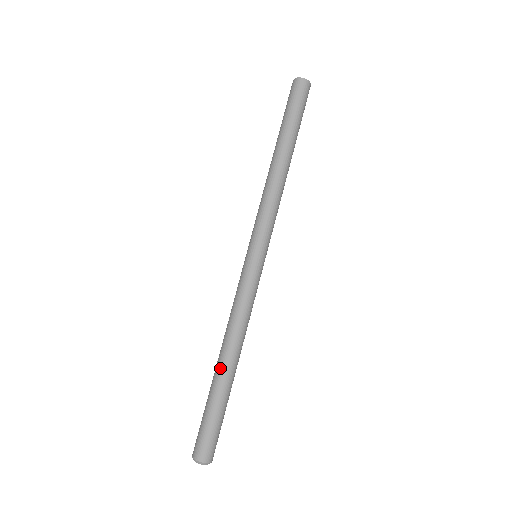
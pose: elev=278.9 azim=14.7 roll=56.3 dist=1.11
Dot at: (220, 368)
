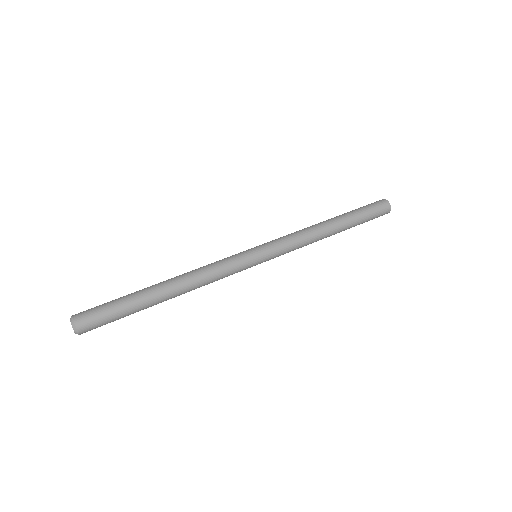
Dot at: (159, 286)
